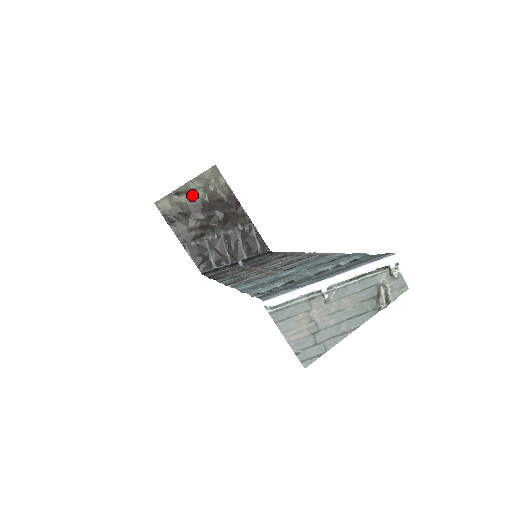
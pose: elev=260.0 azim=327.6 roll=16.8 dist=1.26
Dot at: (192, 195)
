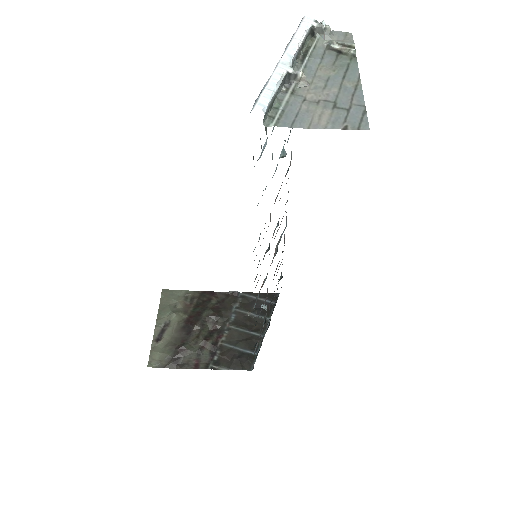
Dot at: (170, 327)
